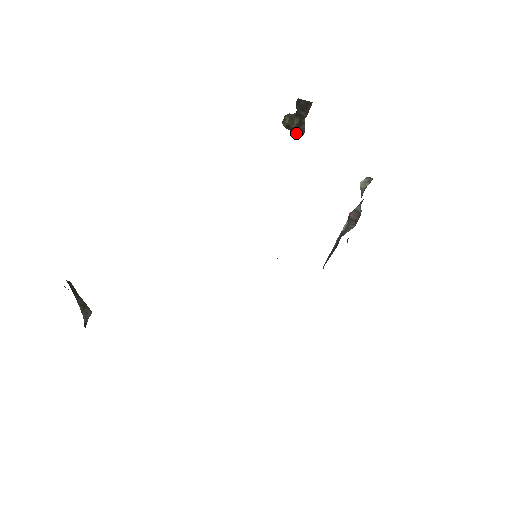
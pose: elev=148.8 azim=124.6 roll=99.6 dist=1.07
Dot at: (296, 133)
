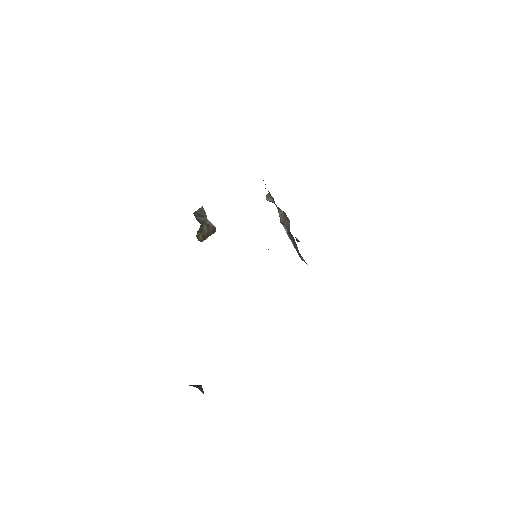
Dot at: (211, 234)
